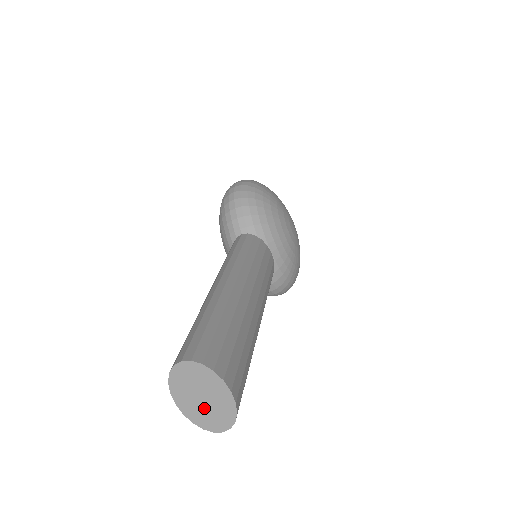
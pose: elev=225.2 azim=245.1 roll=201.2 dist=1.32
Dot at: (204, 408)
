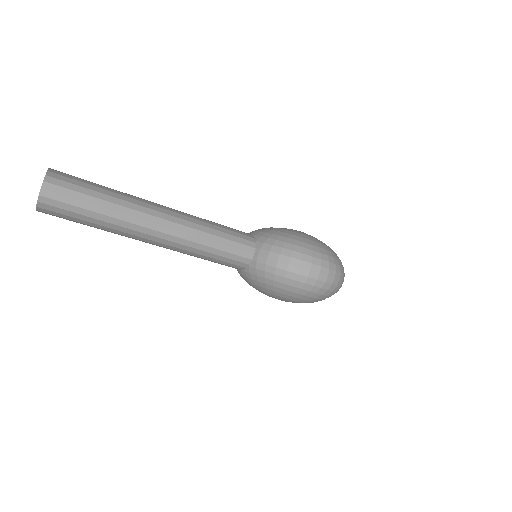
Dot at: occluded
